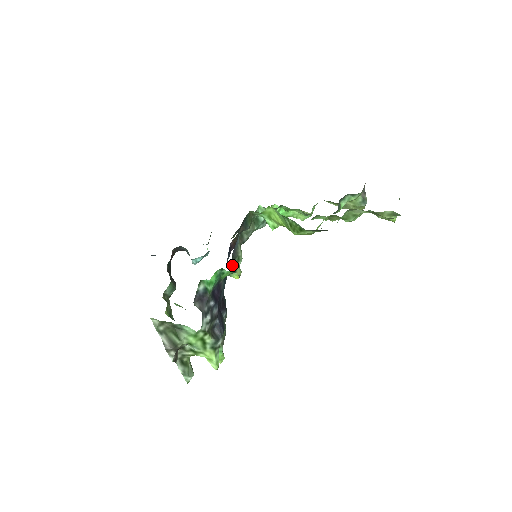
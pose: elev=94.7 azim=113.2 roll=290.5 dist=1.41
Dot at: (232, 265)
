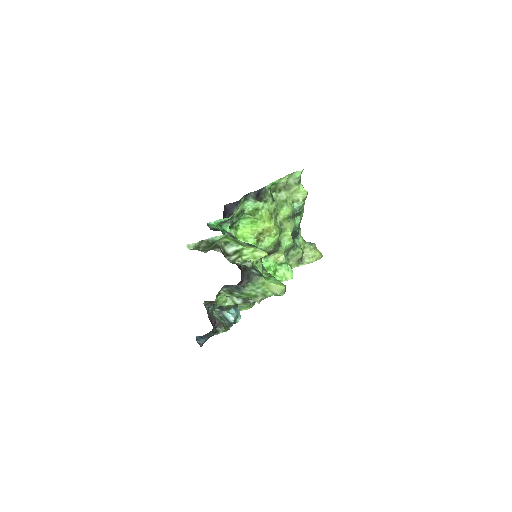
Dot at: occluded
